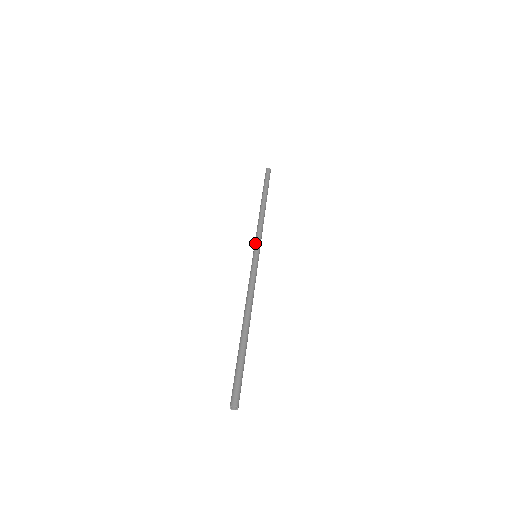
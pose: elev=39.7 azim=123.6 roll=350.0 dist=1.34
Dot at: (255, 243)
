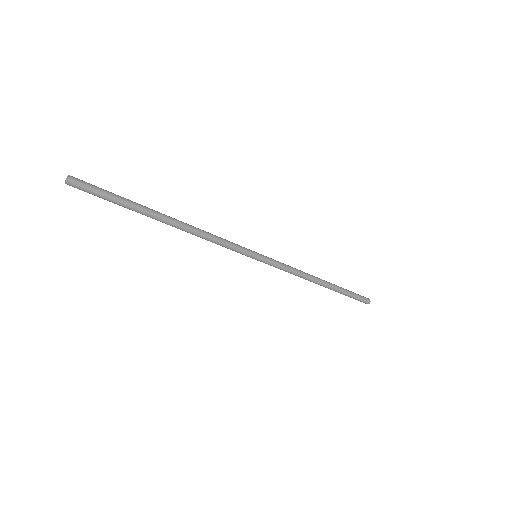
Dot at: occluded
